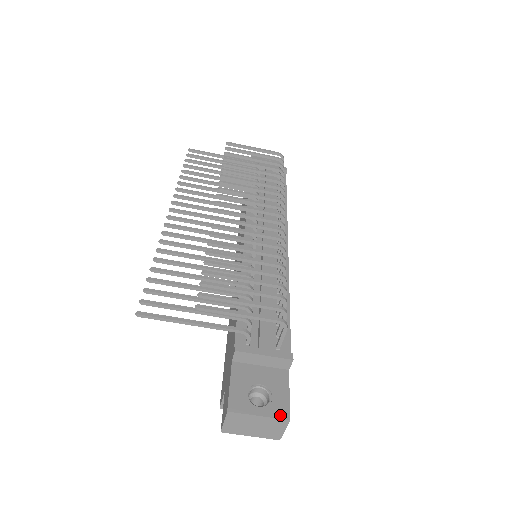
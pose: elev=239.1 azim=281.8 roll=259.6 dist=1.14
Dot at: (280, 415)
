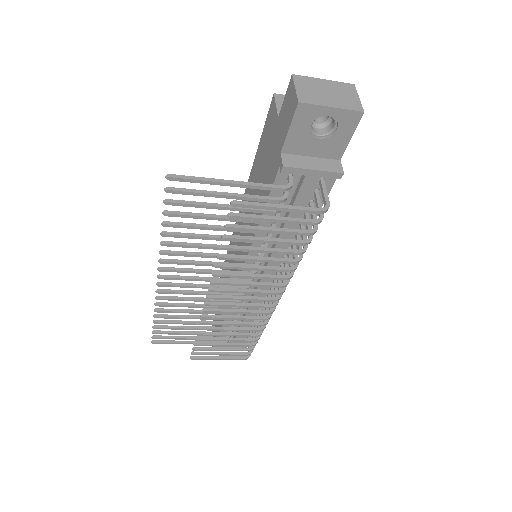
Dot at: occluded
